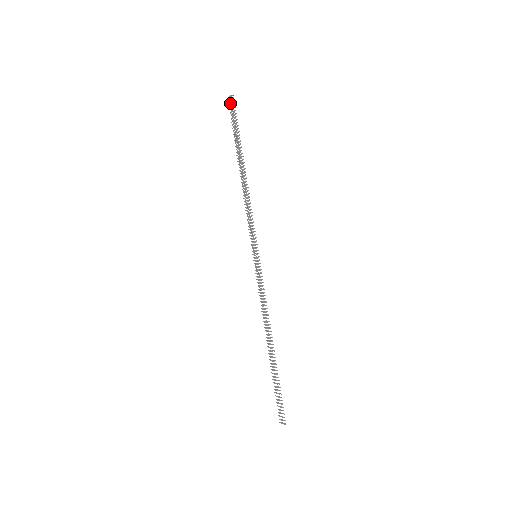
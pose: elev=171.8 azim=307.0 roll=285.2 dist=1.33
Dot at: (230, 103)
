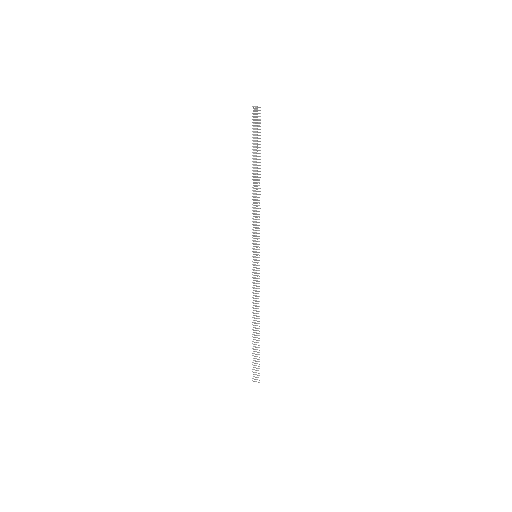
Dot at: (255, 113)
